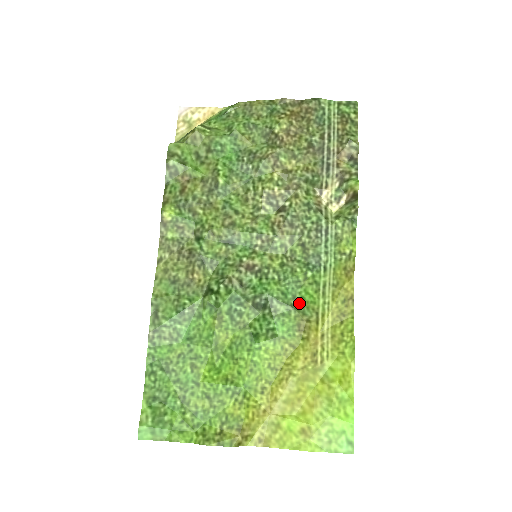
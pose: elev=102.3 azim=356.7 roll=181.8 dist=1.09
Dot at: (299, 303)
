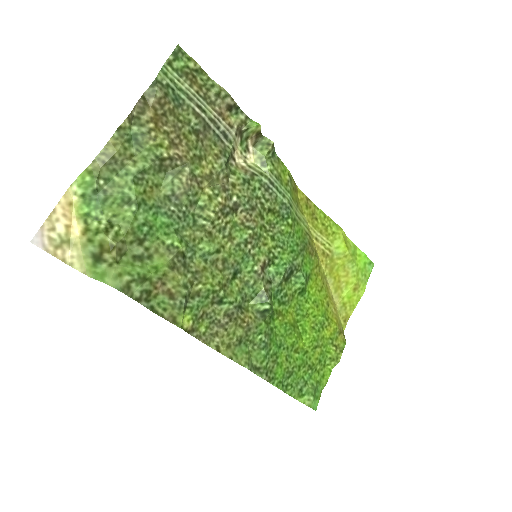
Dot at: (301, 243)
